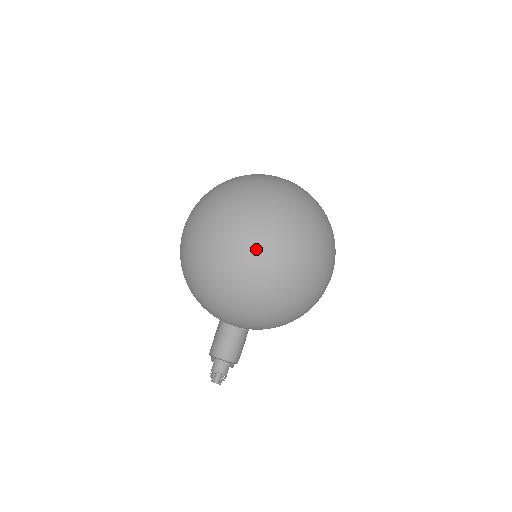
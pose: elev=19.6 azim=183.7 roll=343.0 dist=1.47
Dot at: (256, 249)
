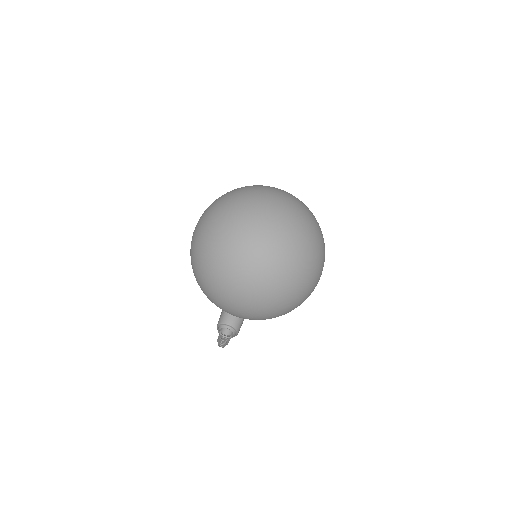
Dot at: (252, 298)
